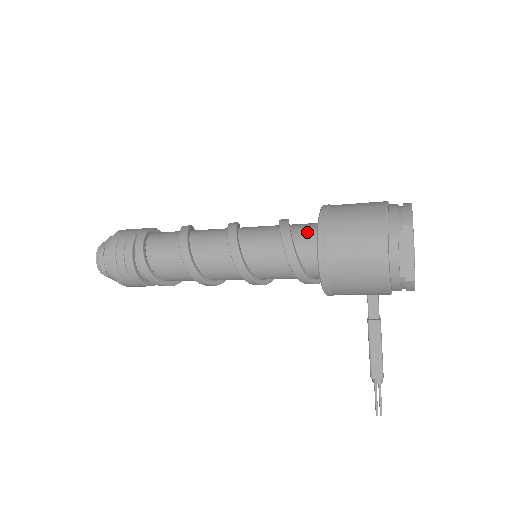
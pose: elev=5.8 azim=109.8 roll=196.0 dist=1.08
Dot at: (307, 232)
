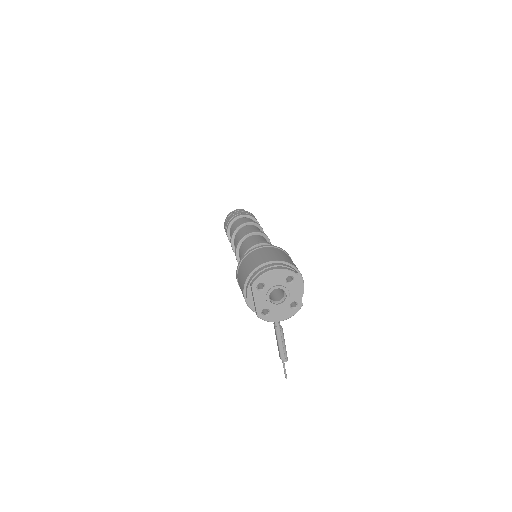
Dot at: occluded
